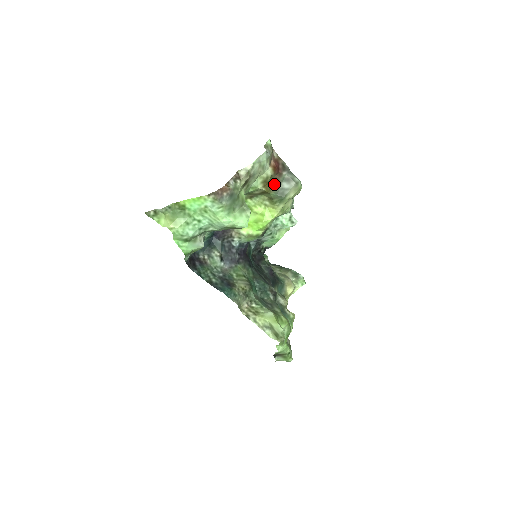
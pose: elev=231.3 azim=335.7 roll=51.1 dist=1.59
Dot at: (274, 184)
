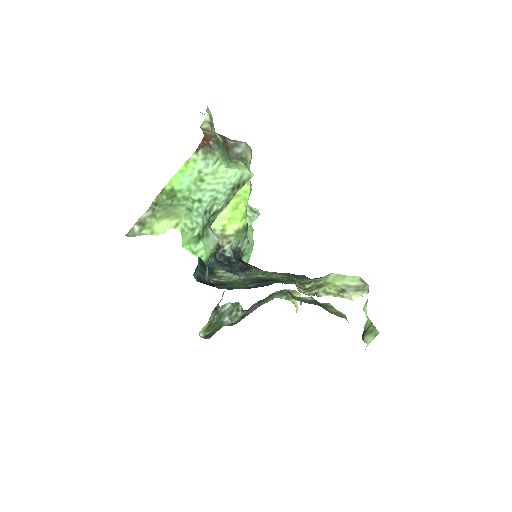
Dot at: (228, 152)
